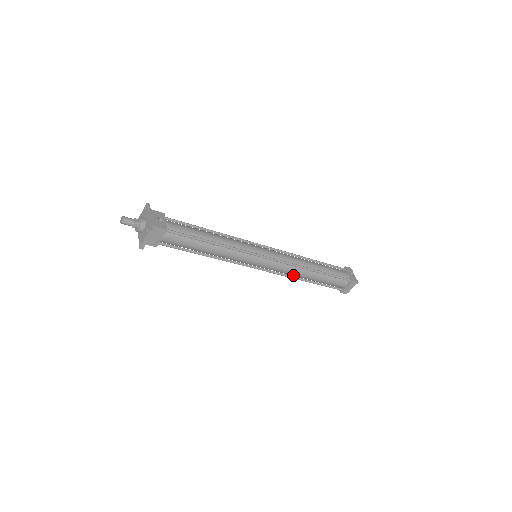
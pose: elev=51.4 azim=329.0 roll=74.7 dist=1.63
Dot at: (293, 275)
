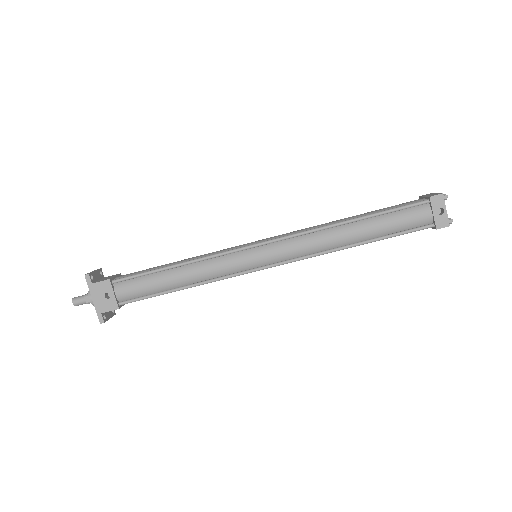
Dot at: occluded
